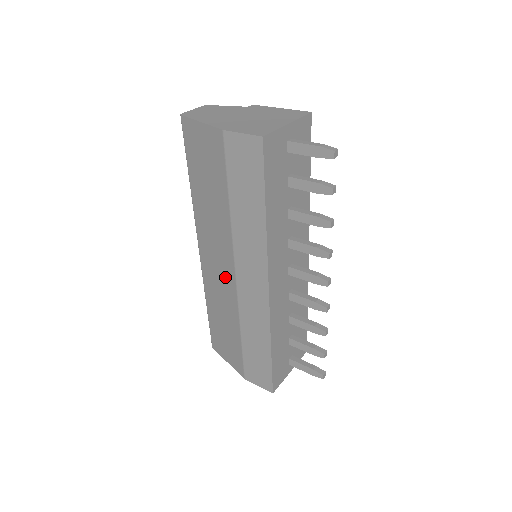
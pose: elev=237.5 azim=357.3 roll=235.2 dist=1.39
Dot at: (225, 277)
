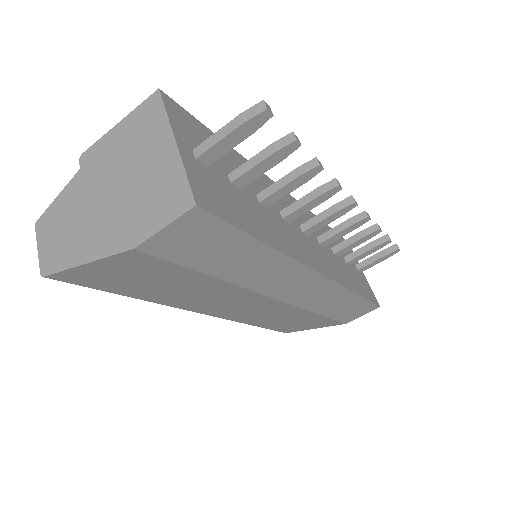
Dot at: (263, 307)
